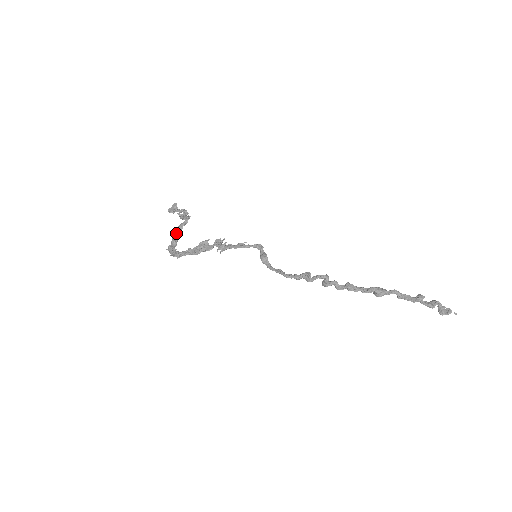
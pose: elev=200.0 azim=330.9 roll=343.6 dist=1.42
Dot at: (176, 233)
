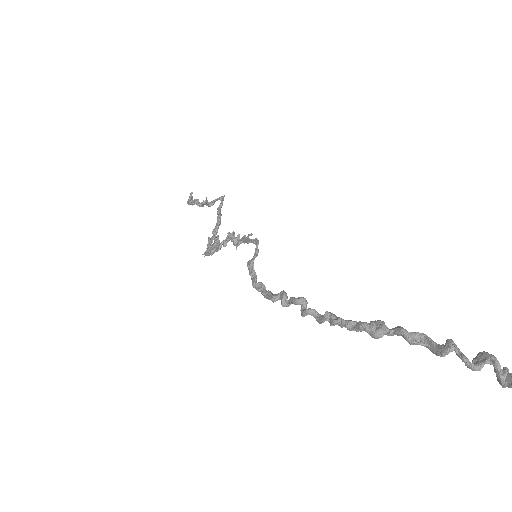
Dot at: (217, 219)
